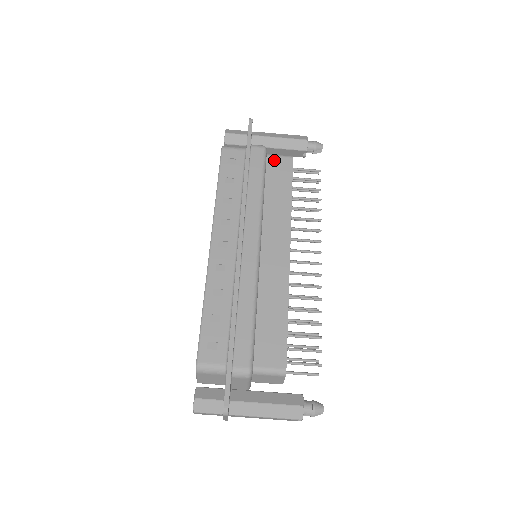
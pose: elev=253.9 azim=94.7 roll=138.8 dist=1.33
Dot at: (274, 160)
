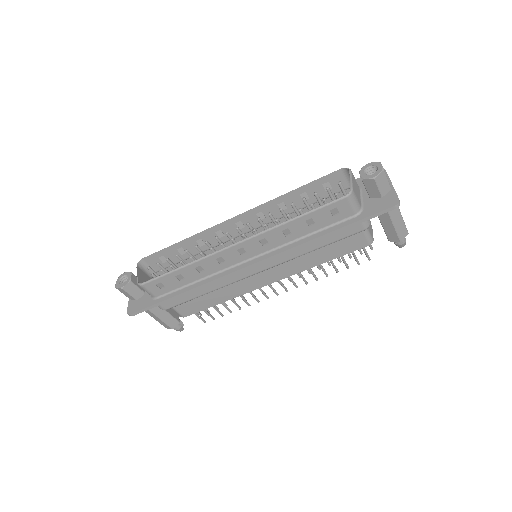
Dot at: (359, 235)
